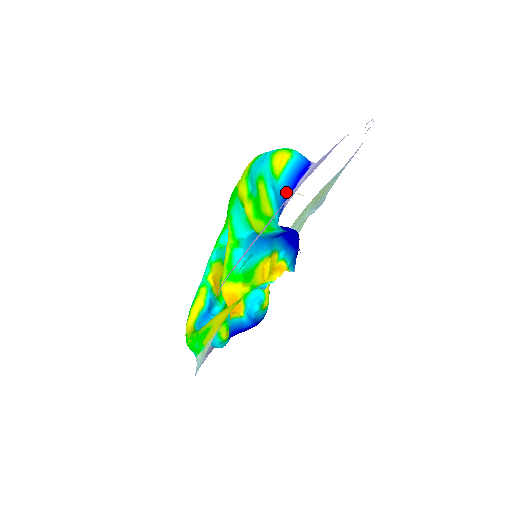
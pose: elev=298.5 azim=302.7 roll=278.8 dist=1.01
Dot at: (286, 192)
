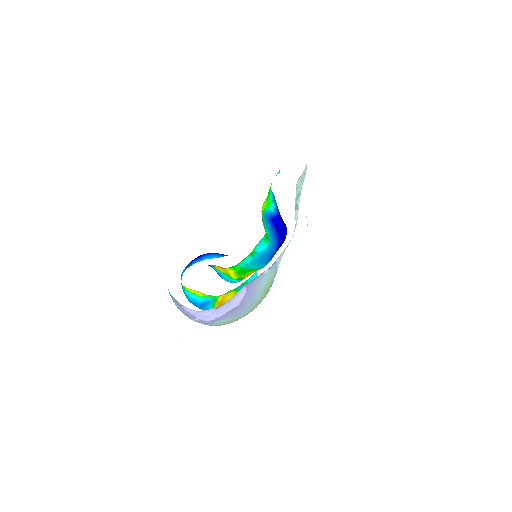
Dot at: occluded
